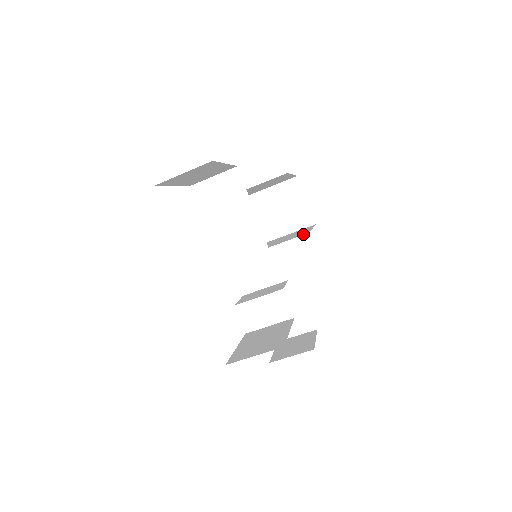
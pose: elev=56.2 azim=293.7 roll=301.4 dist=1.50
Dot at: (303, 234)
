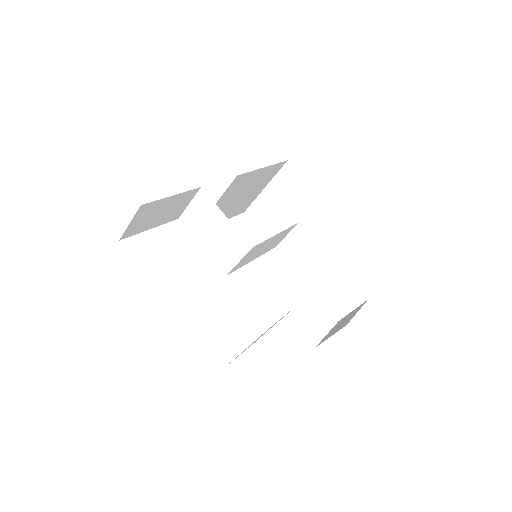
Dot at: occluded
